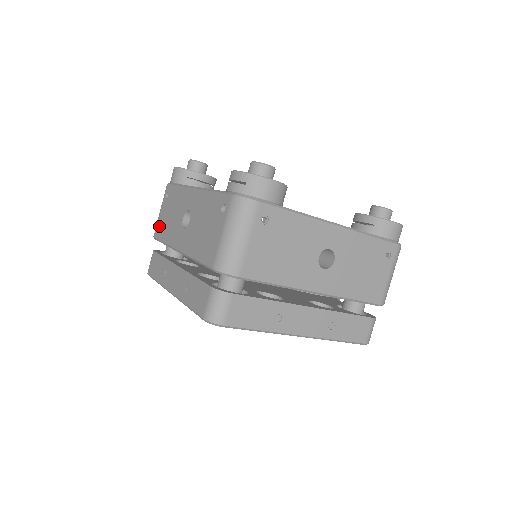
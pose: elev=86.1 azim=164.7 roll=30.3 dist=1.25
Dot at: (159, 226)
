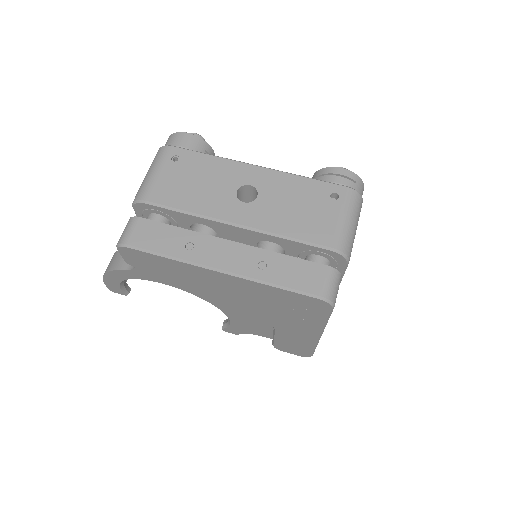
Dot at: (162, 189)
